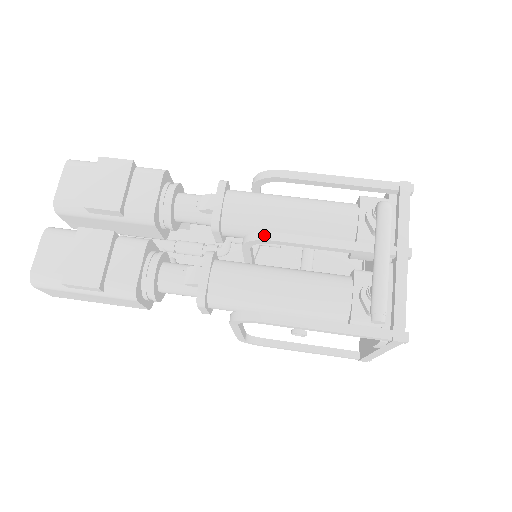
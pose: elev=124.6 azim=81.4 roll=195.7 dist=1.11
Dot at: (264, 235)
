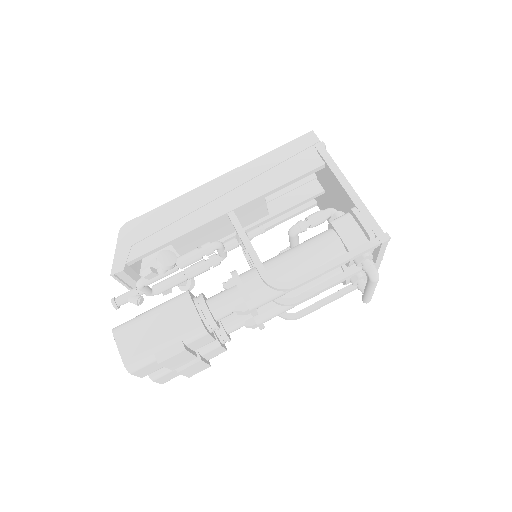
Dot at: (293, 305)
